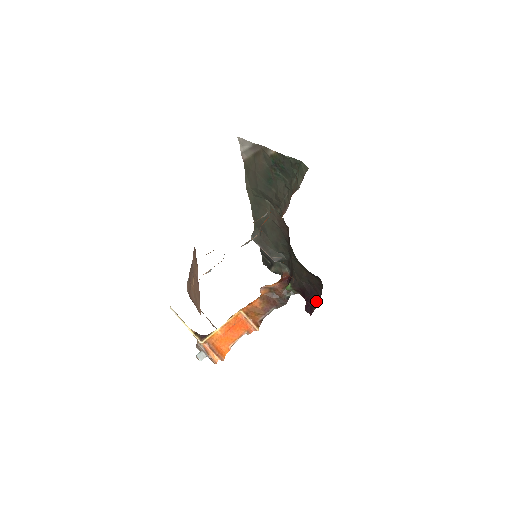
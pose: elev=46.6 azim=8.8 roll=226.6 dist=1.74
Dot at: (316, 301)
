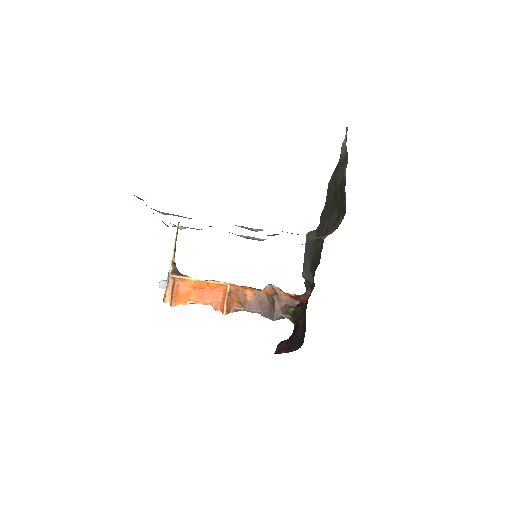
Dot at: (291, 348)
